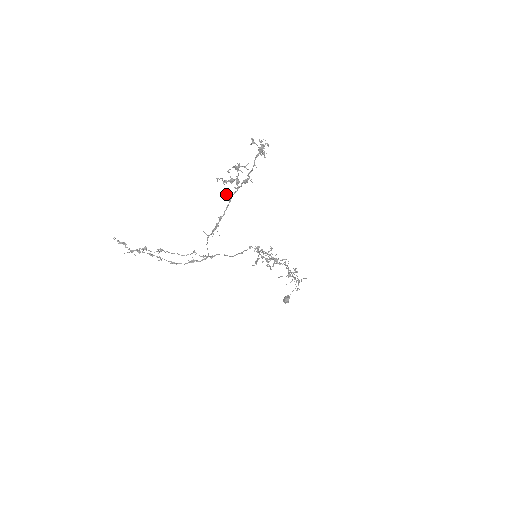
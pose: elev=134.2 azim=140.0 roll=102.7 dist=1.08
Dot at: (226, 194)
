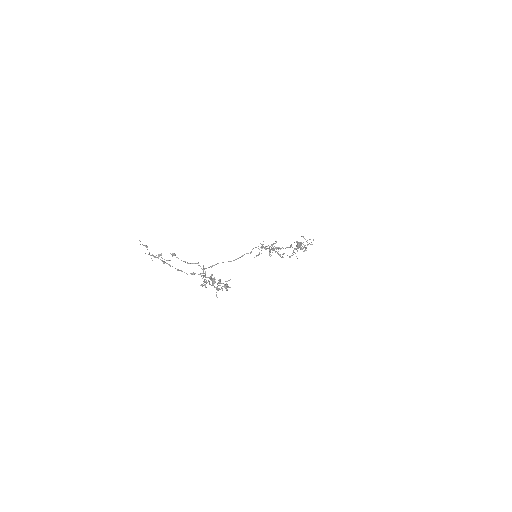
Dot at: (206, 282)
